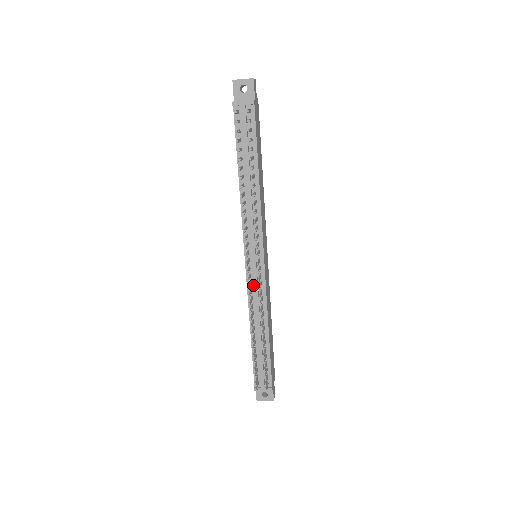
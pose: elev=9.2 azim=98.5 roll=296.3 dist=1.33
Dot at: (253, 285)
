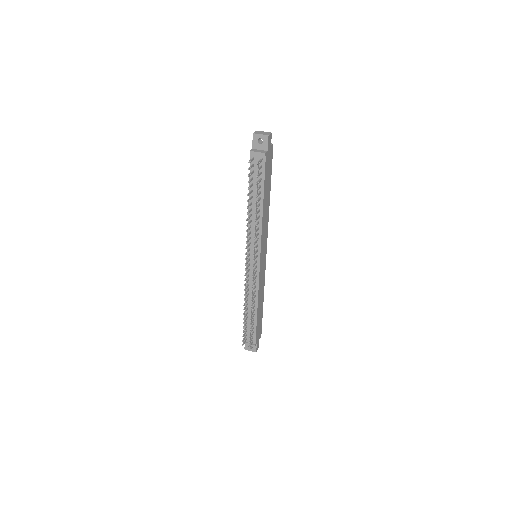
Dot at: (250, 276)
